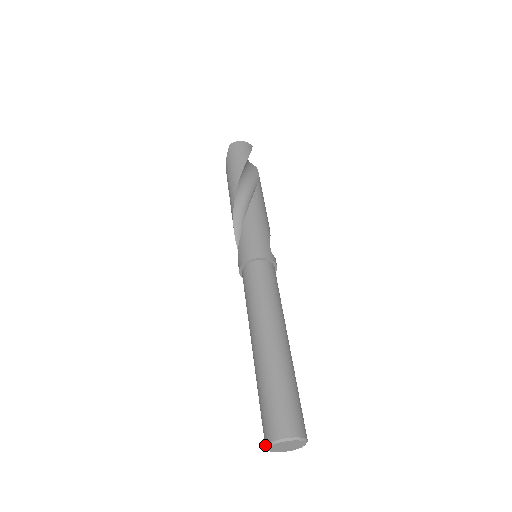
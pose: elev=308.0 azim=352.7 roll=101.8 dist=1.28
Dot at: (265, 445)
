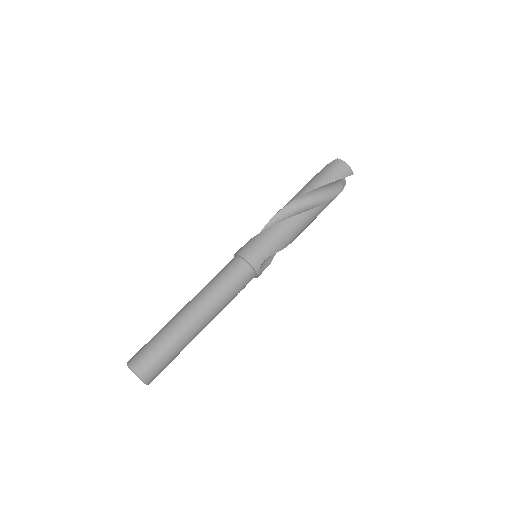
Dot at: occluded
